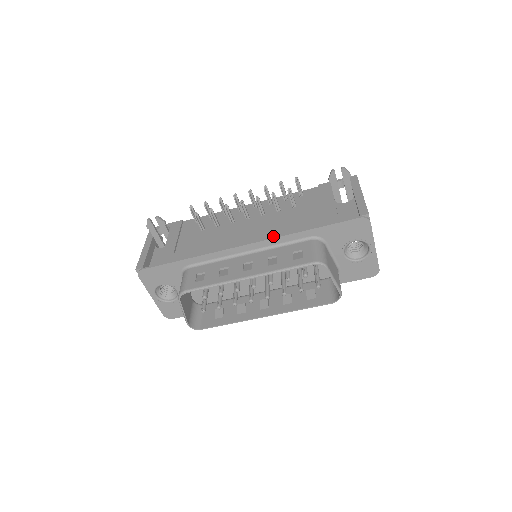
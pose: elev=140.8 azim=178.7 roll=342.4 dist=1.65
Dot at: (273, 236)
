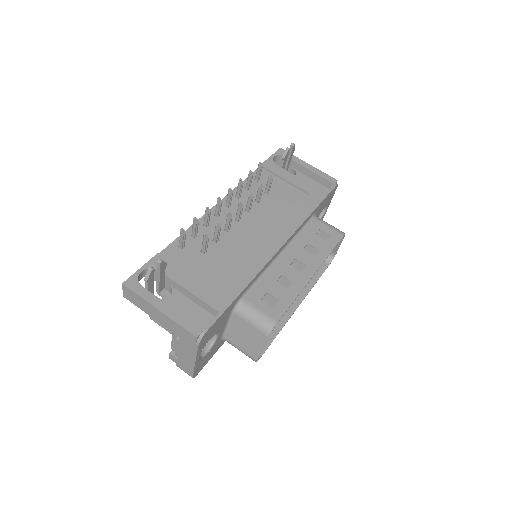
Dot at: (295, 227)
